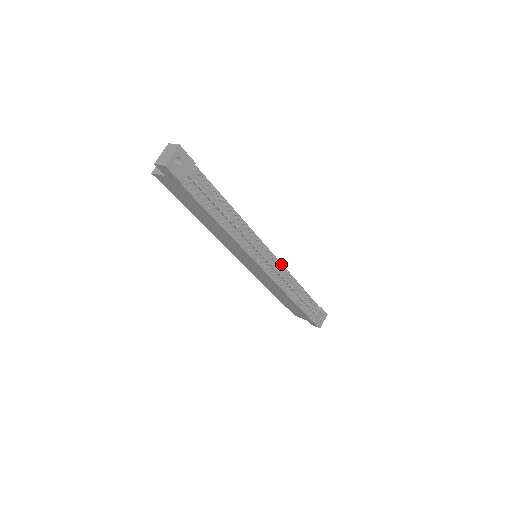
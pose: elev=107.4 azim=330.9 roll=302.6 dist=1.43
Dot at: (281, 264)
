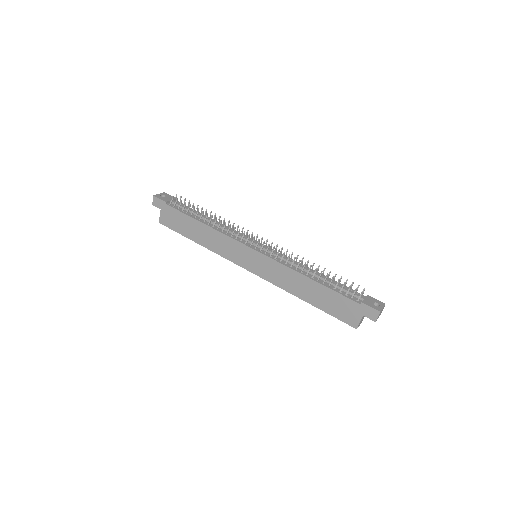
Dot at: (272, 243)
